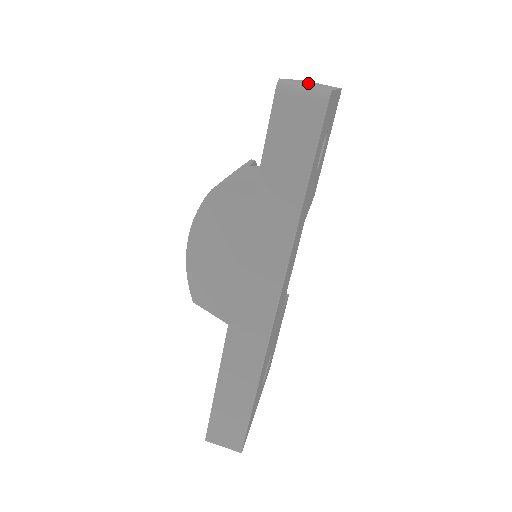
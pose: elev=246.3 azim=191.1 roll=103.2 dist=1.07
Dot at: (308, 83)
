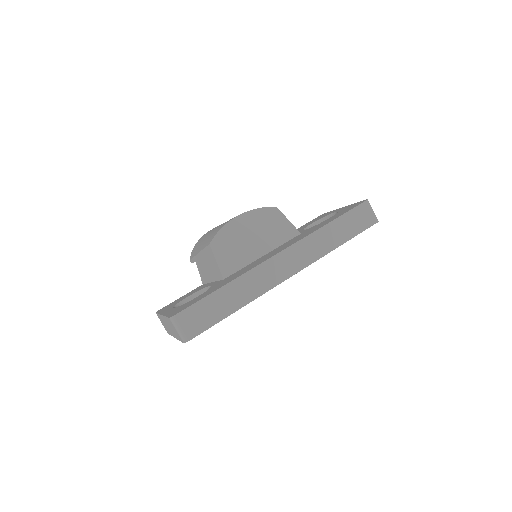
Dot at: occluded
